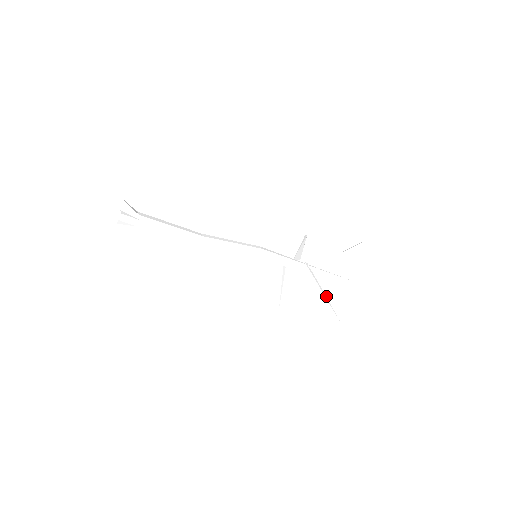
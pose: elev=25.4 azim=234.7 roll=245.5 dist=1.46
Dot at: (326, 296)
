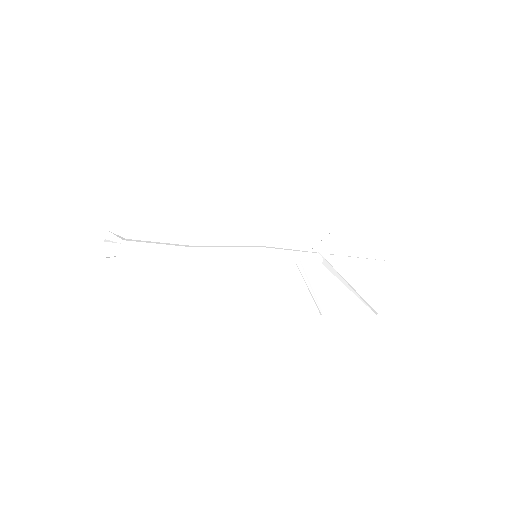
Dot at: (351, 282)
